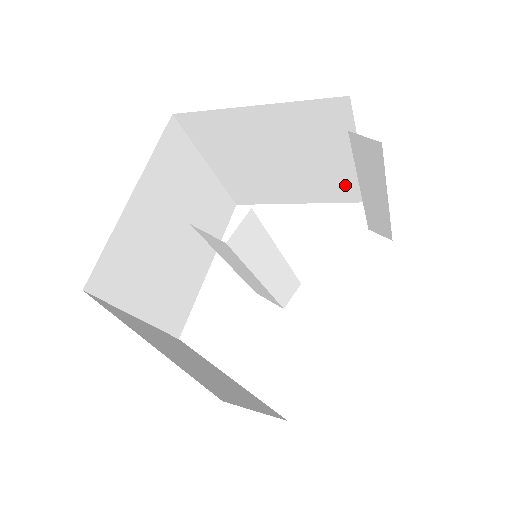
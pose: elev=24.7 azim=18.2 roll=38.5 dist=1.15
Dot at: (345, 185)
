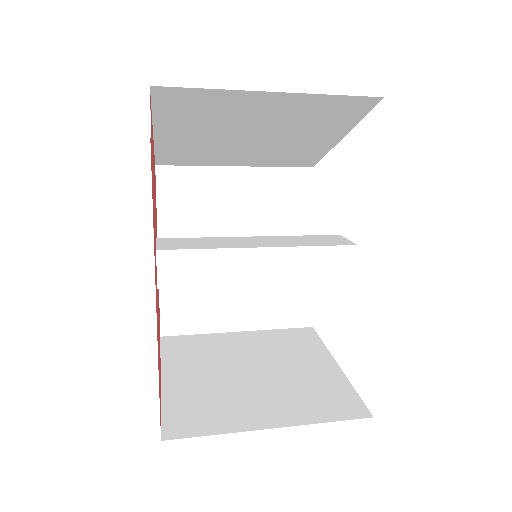
Dot at: (327, 108)
